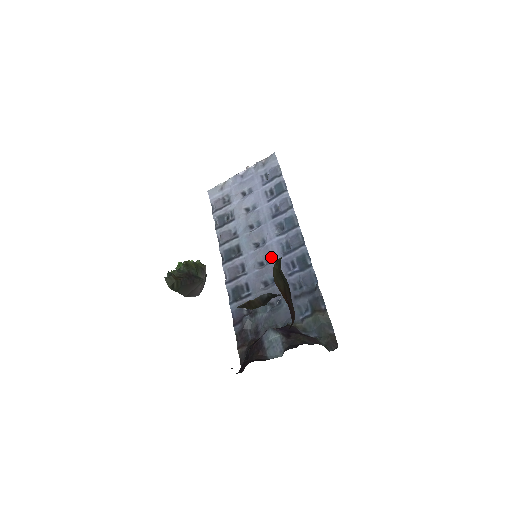
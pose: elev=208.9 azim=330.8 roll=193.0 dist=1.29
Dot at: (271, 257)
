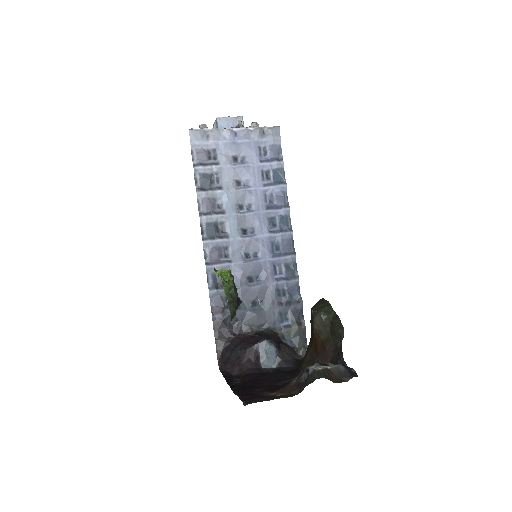
Dot at: (260, 253)
